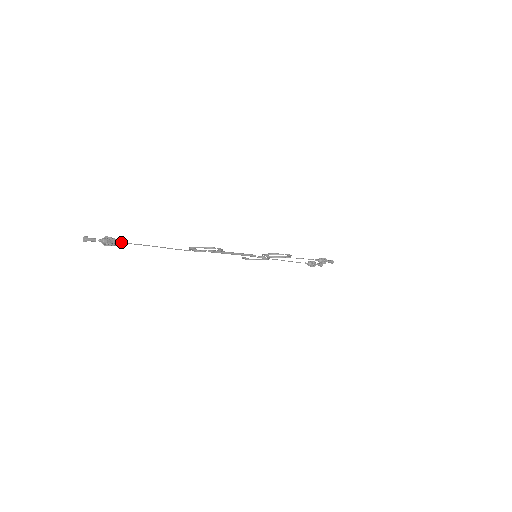
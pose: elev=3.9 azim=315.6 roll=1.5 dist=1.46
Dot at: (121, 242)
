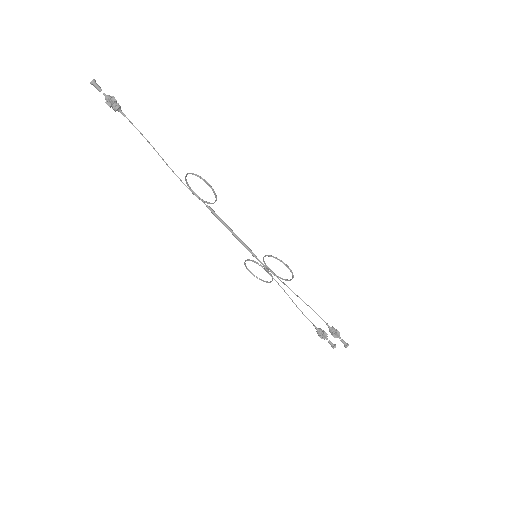
Dot at: occluded
